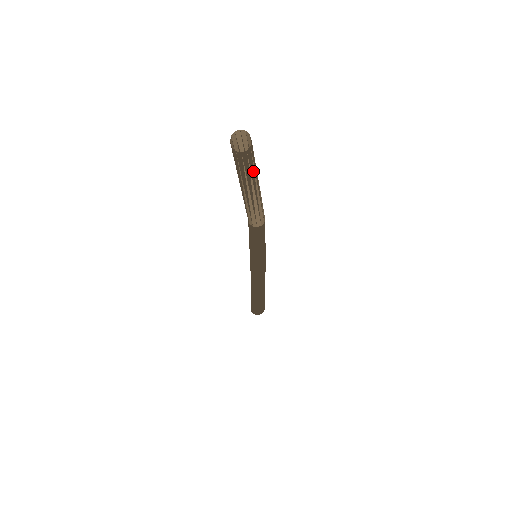
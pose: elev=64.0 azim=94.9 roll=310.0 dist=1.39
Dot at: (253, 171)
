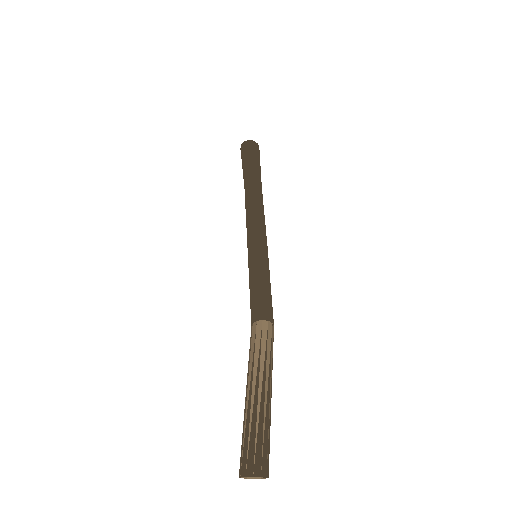
Dot at: occluded
